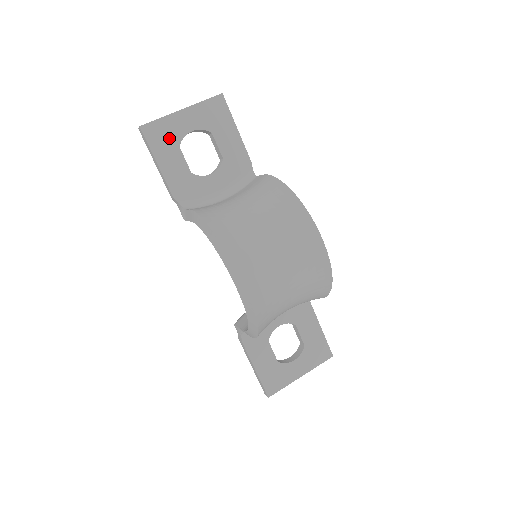
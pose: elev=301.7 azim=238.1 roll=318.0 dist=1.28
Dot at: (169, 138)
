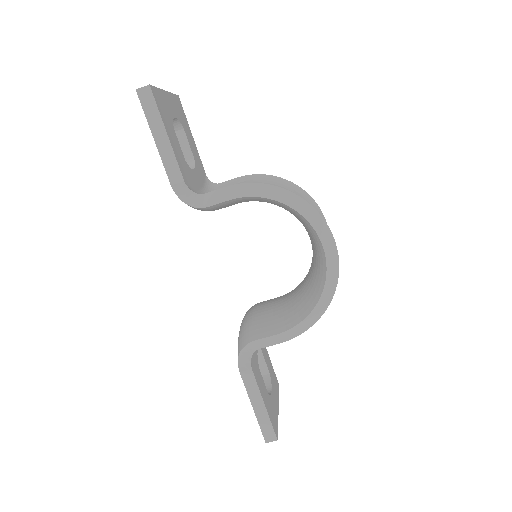
Dot at: (166, 113)
